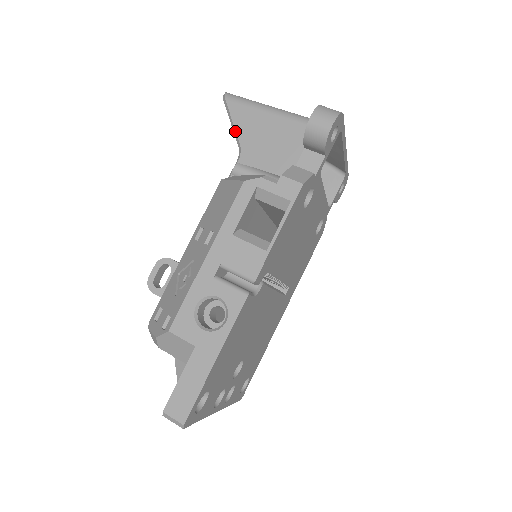
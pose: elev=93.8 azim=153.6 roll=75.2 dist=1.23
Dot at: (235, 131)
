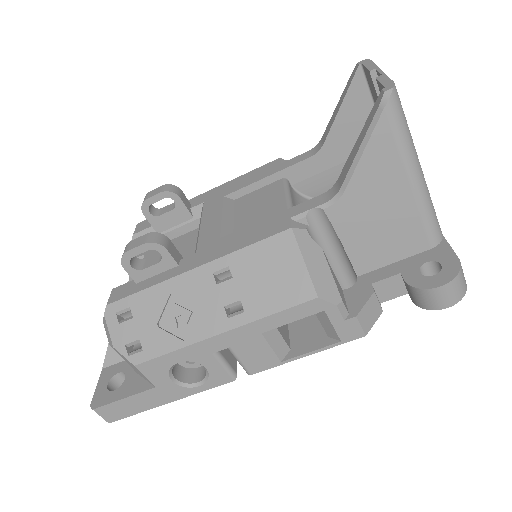
Dot at: (355, 167)
